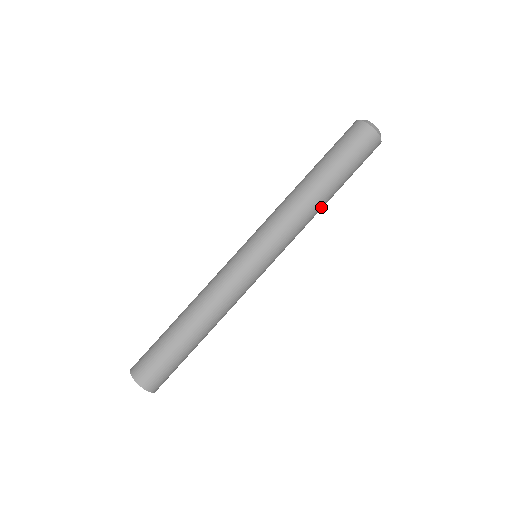
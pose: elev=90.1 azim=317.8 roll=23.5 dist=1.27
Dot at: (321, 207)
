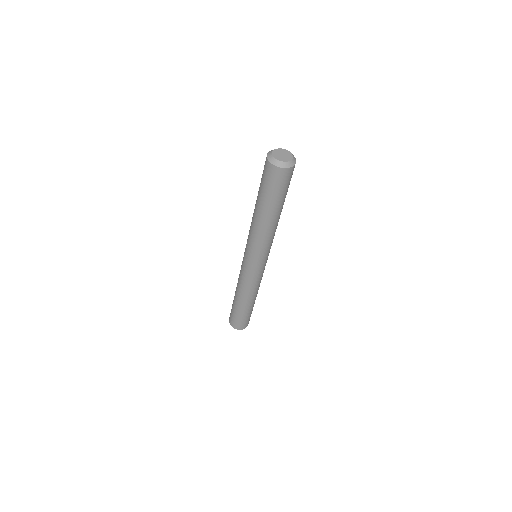
Dot at: occluded
